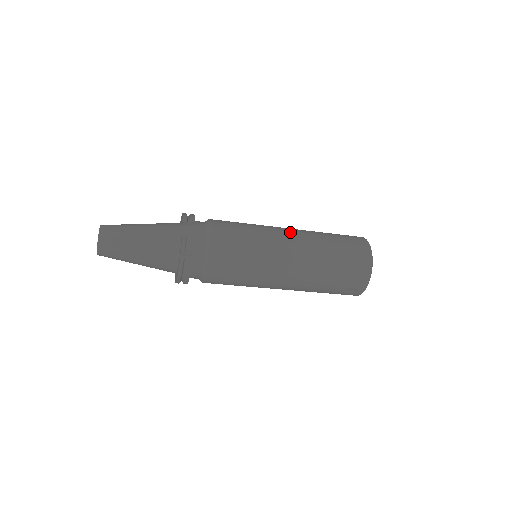
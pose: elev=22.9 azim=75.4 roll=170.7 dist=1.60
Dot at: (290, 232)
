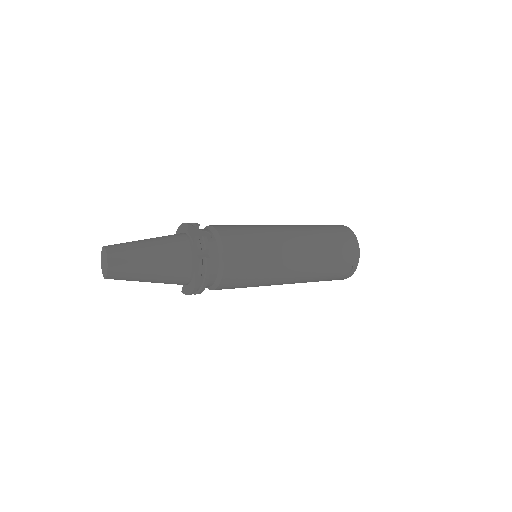
Dot at: (281, 225)
